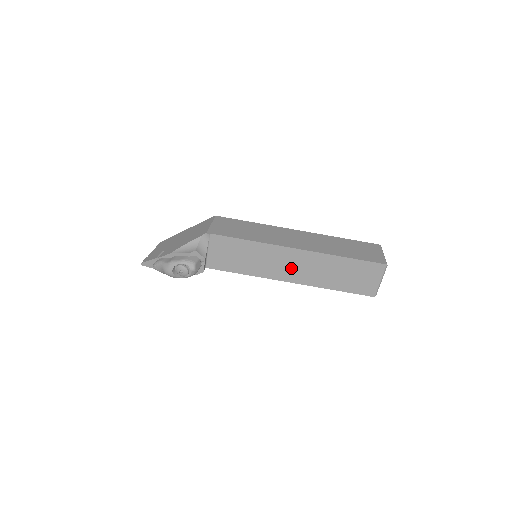
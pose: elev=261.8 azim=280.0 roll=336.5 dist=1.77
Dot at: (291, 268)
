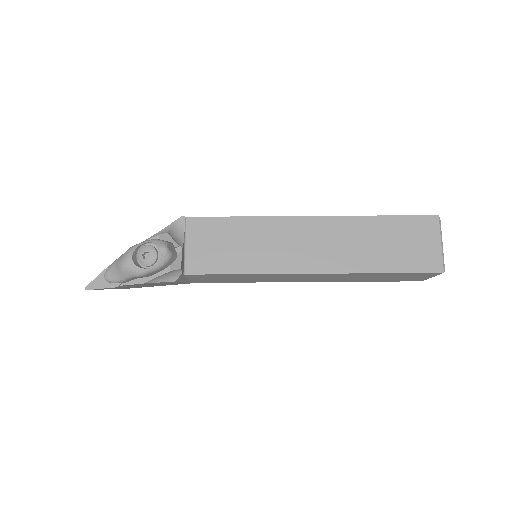
Dot at: (309, 249)
